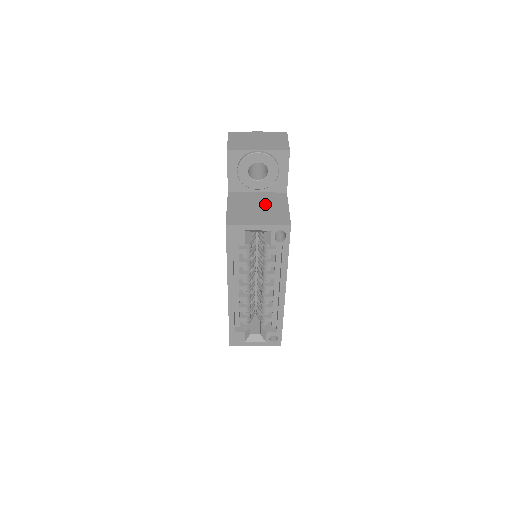
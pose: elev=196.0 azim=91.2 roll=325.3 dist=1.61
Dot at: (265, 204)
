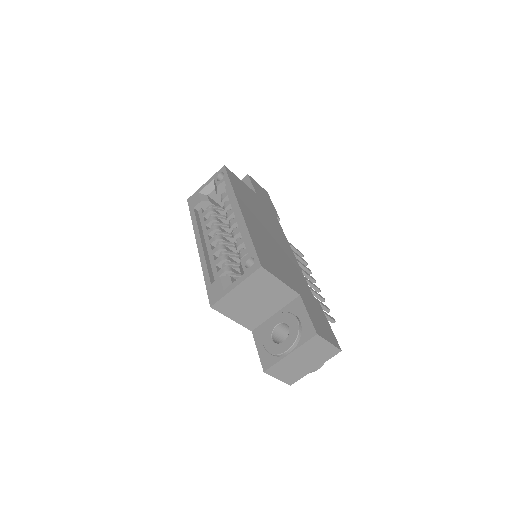
Dot at: occluded
